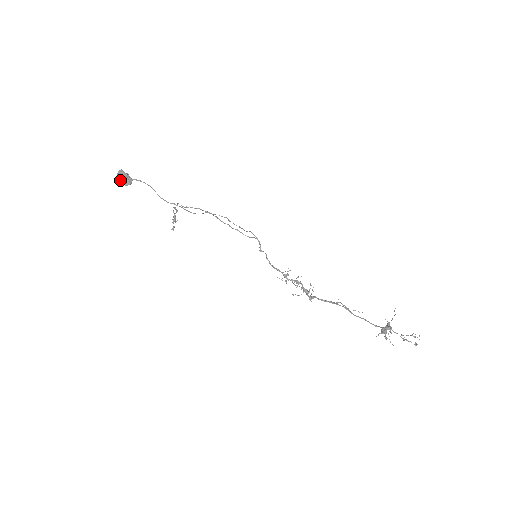
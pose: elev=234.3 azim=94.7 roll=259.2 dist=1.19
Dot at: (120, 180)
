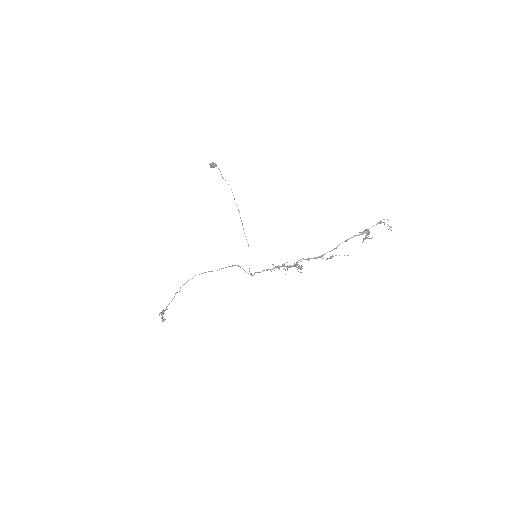
Dot at: (212, 163)
